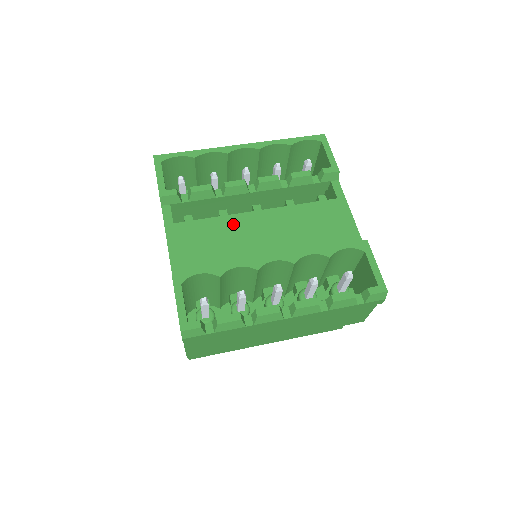
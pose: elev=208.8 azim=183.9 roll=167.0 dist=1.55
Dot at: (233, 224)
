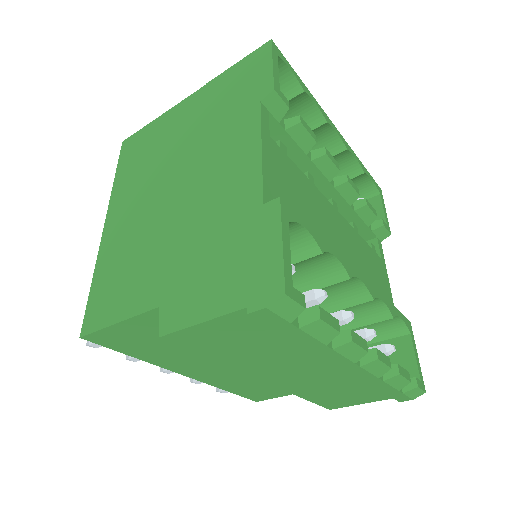
Dot at: (318, 200)
